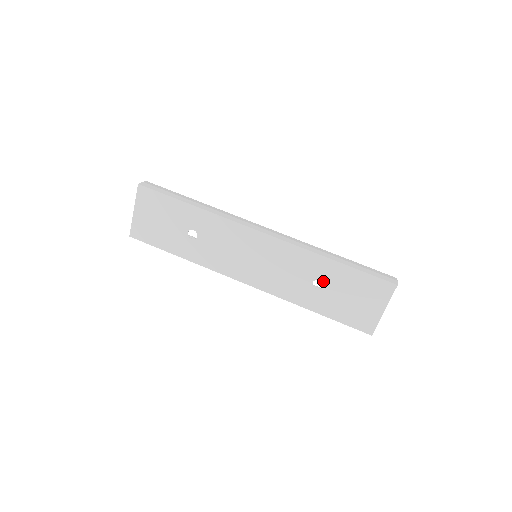
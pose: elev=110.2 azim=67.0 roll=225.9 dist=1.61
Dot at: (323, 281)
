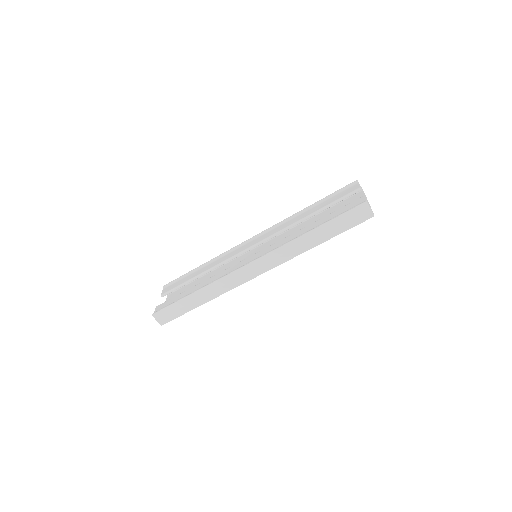
Dot at: occluded
